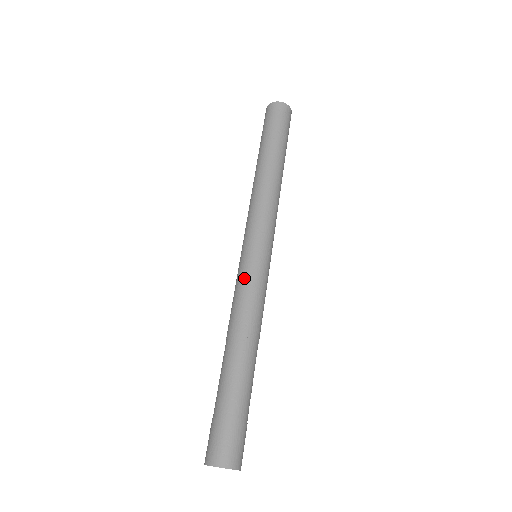
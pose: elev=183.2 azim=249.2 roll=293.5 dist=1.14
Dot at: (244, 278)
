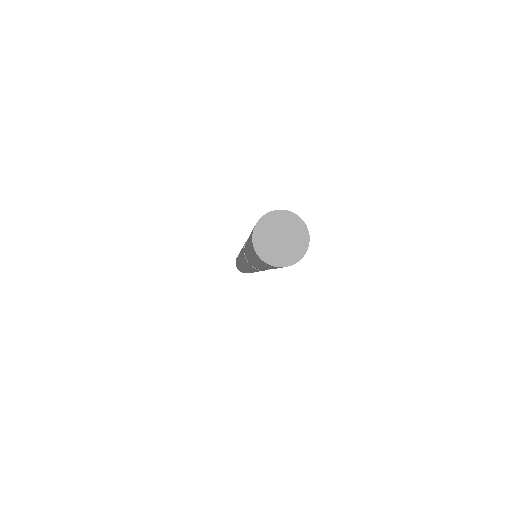
Dot at: occluded
